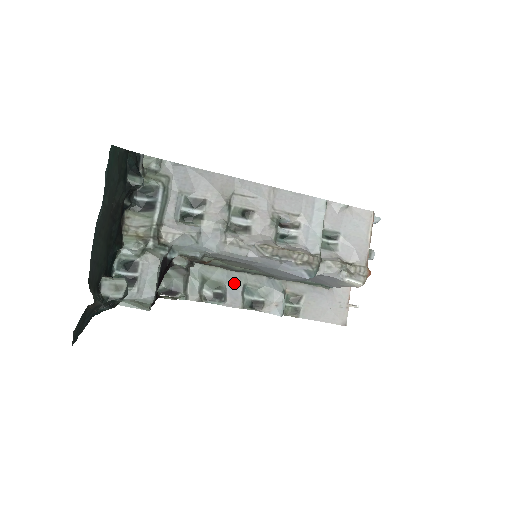
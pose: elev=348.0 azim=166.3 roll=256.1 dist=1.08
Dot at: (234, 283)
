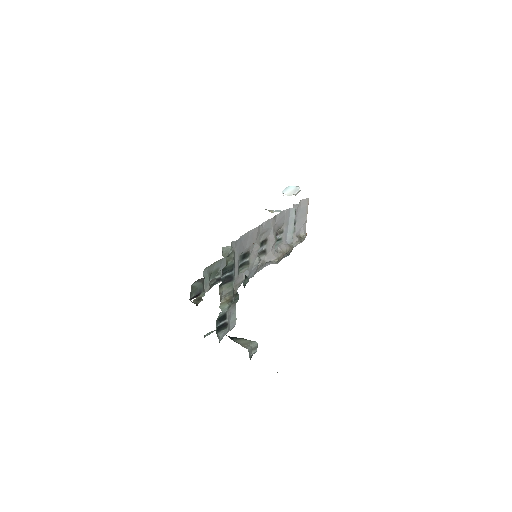
Dot at: (224, 265)
